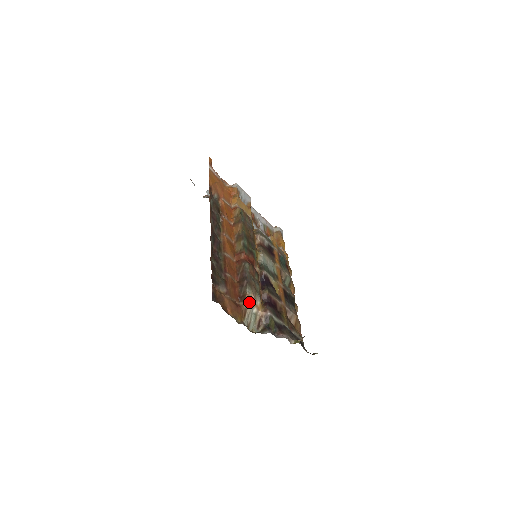
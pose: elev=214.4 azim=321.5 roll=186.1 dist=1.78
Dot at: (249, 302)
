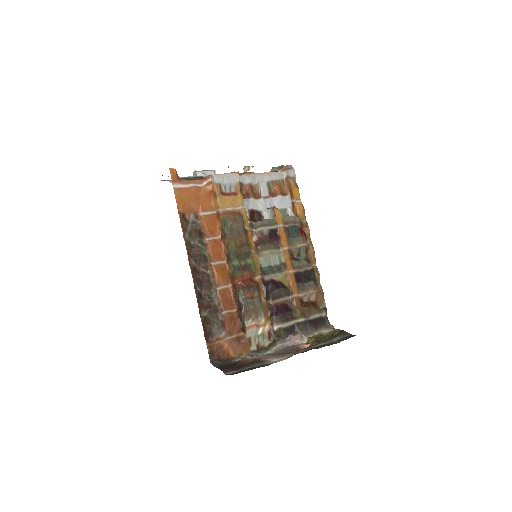
Dot at: (250, 332)
